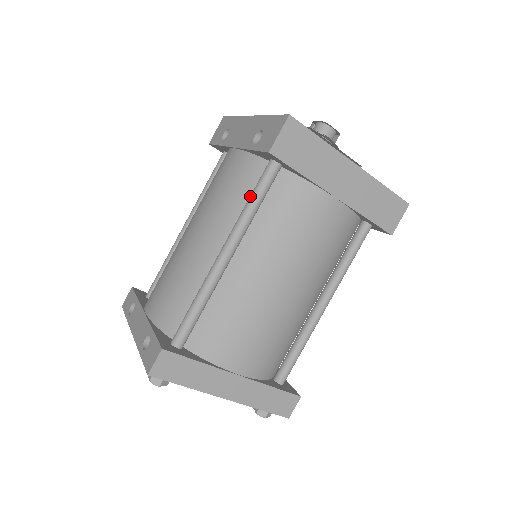
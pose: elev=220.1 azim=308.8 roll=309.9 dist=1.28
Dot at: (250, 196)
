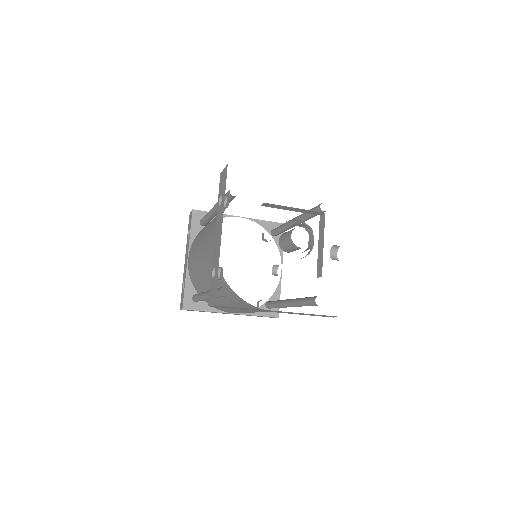
Dot at: occluded
